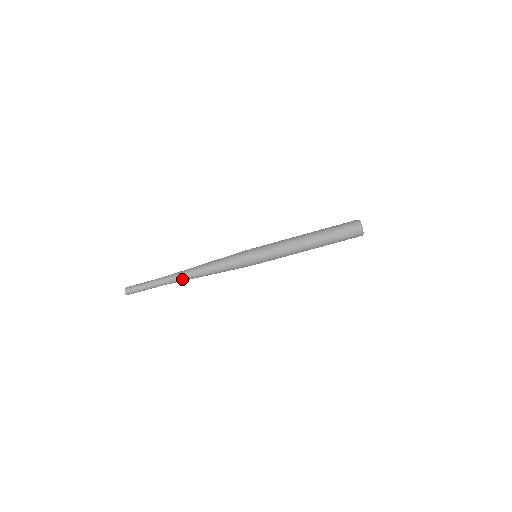
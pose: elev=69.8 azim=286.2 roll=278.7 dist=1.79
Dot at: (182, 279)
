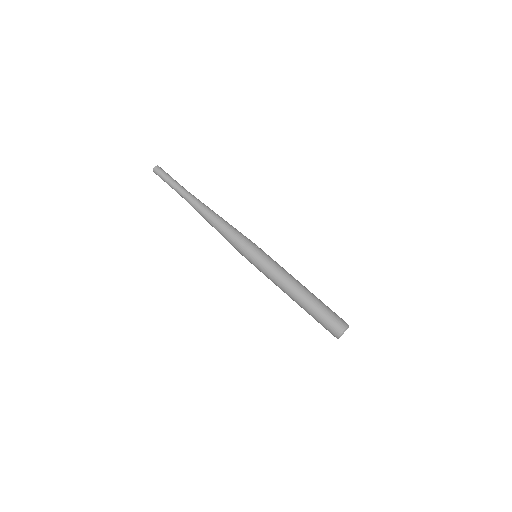
Dot at: (195, 208)
